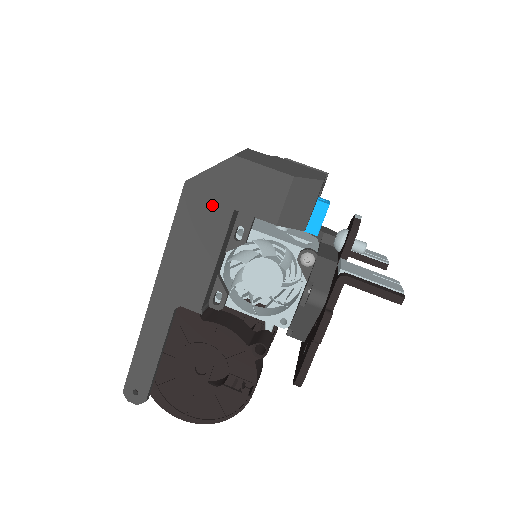
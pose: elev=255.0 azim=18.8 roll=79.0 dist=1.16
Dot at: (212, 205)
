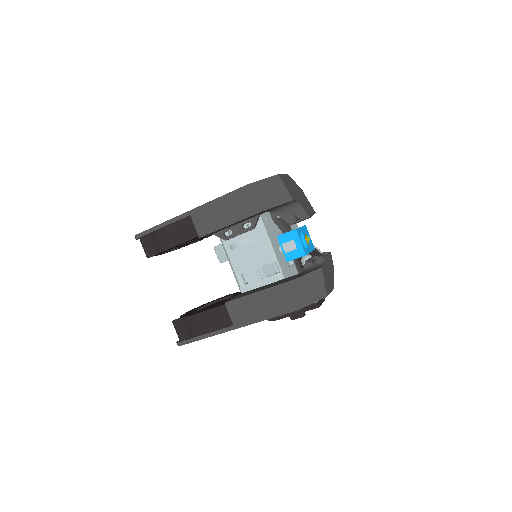
Dot at: occluded
